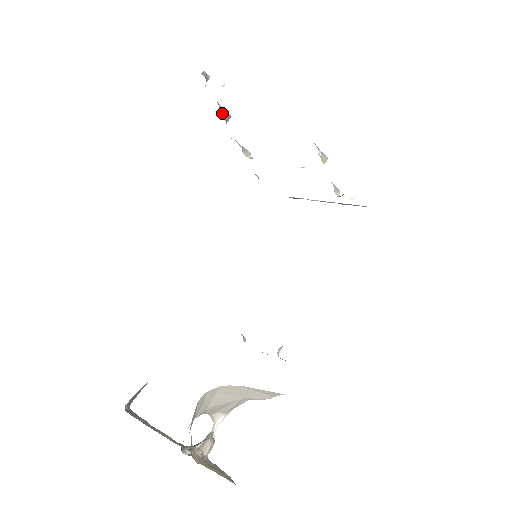
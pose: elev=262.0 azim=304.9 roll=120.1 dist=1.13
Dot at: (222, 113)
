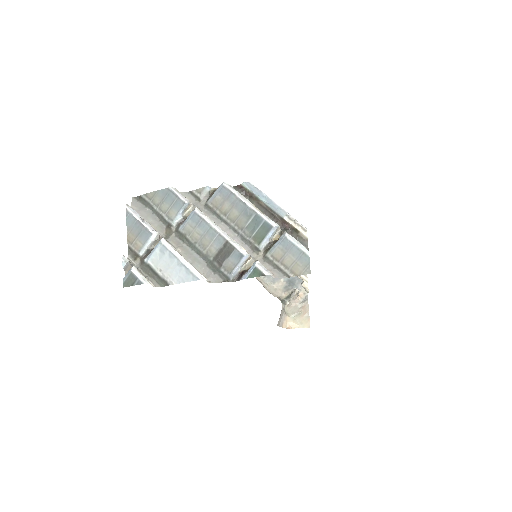
Dot at: (154, 245)
